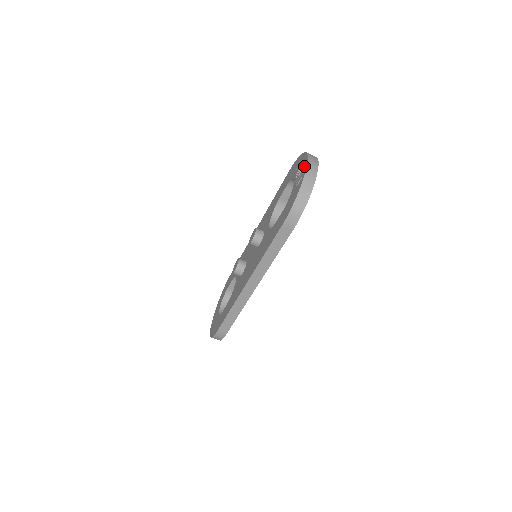
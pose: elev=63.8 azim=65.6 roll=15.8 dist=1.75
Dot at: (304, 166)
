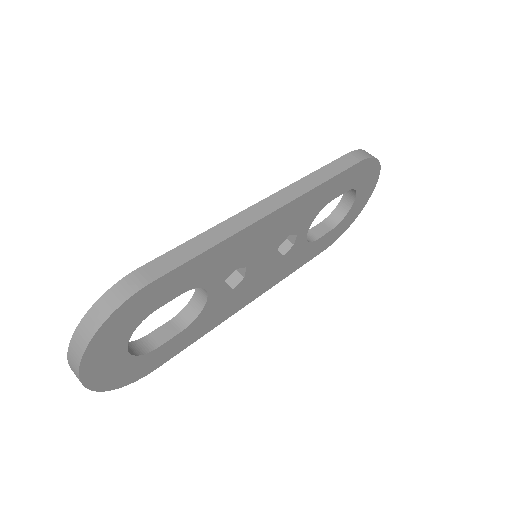
Dot at: occluded
